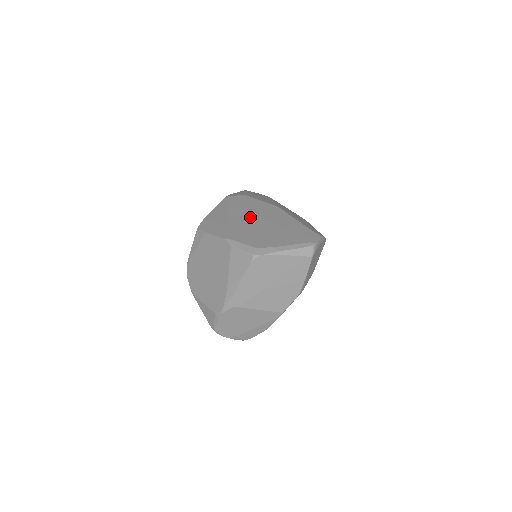
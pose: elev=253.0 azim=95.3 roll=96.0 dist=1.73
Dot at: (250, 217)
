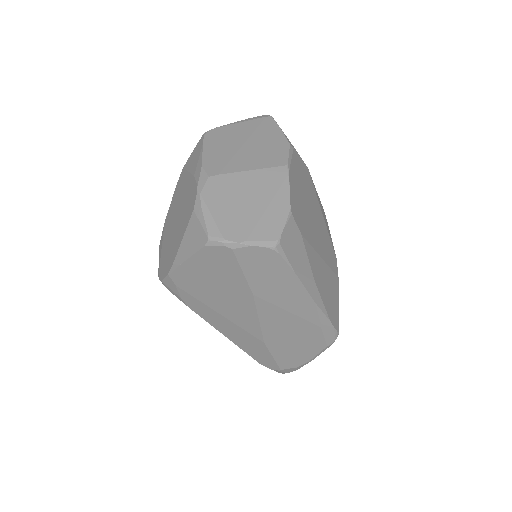
Dot at: occluded
